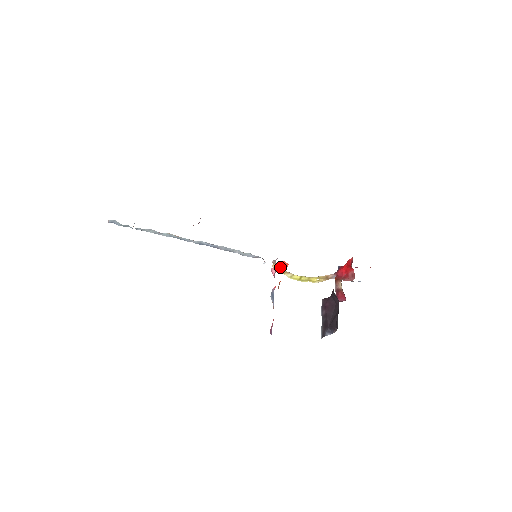
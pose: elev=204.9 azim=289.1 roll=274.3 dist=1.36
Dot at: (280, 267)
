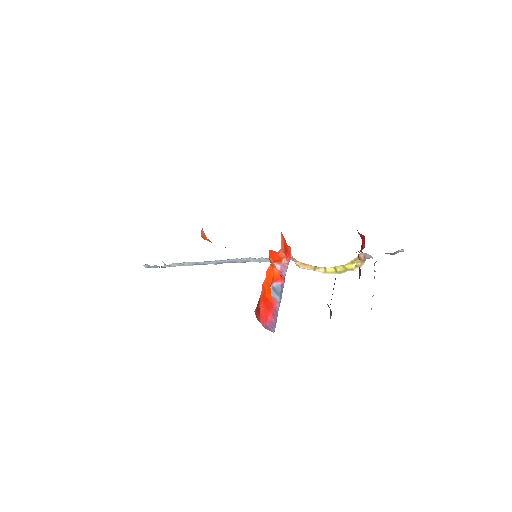
Dot at: (276, 259)
